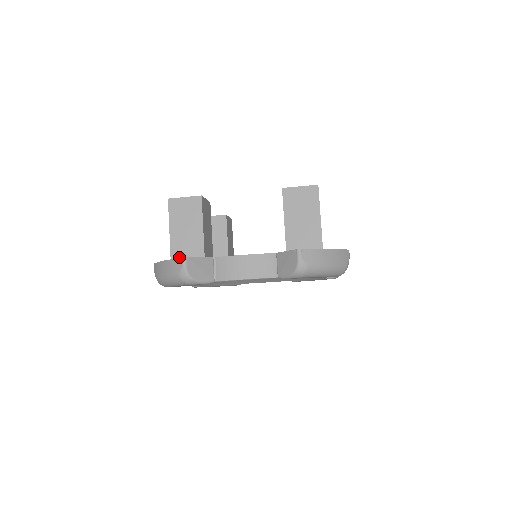
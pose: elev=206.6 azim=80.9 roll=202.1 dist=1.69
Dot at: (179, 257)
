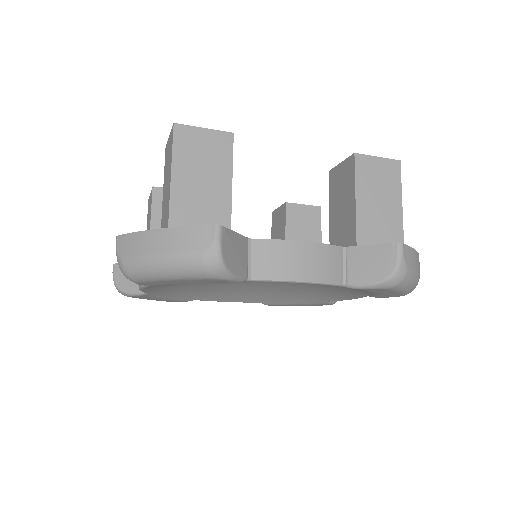
Dot at: occluded
